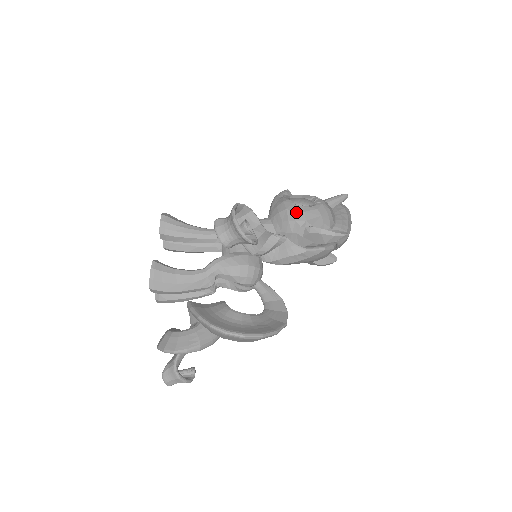
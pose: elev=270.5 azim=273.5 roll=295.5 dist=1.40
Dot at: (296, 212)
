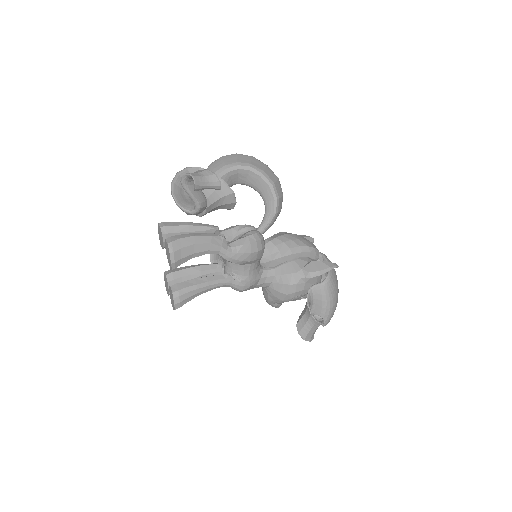
Dot at: occluded
